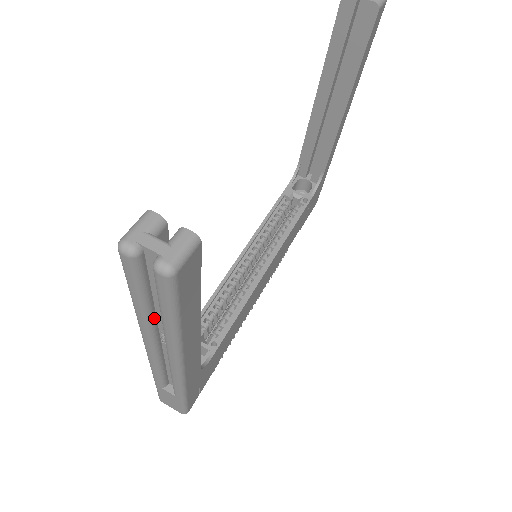
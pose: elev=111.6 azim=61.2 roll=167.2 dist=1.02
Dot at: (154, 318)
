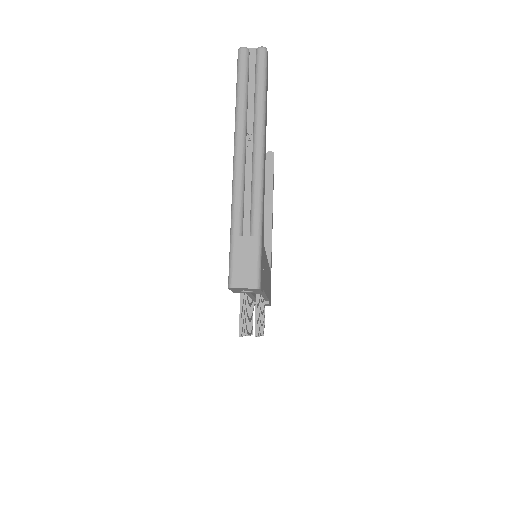
Dot at: (247, 112)
